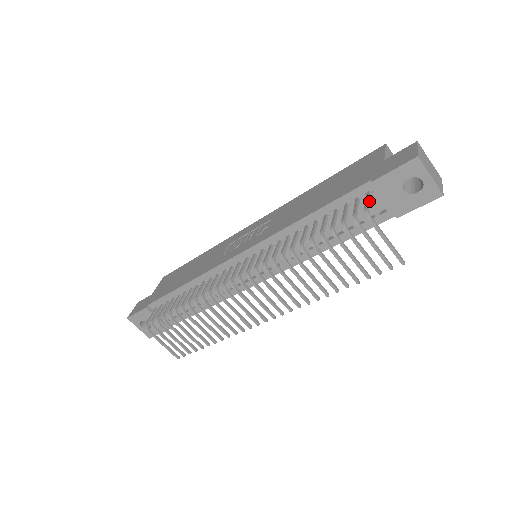
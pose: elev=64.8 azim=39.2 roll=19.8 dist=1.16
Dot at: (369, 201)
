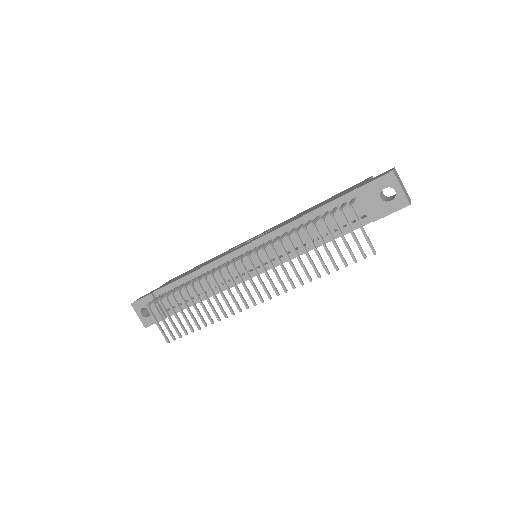
Dot at: (353, 201)
